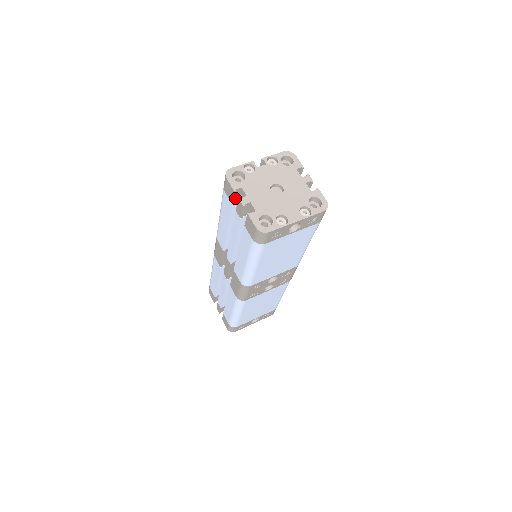
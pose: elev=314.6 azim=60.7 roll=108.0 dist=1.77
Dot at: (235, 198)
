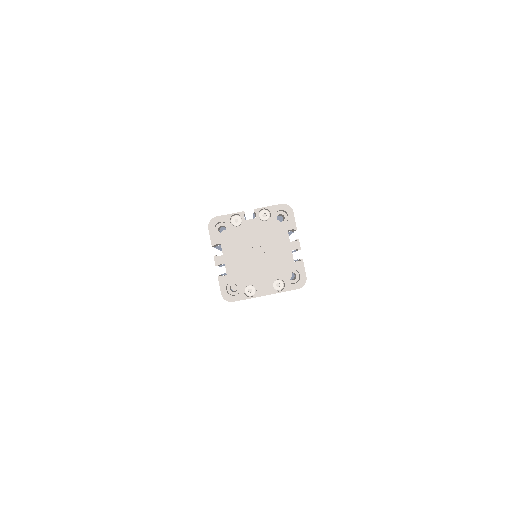
Dot at: (217, 245)
